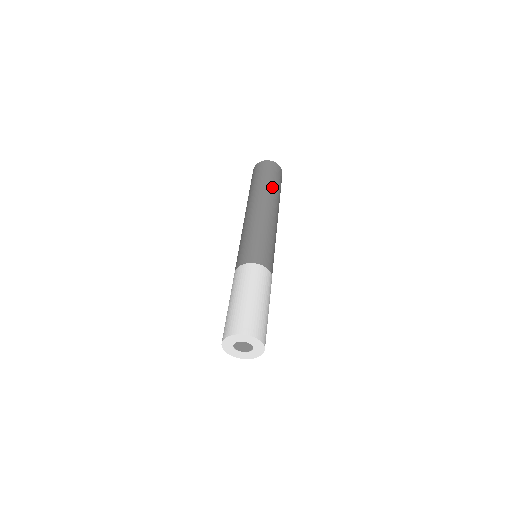
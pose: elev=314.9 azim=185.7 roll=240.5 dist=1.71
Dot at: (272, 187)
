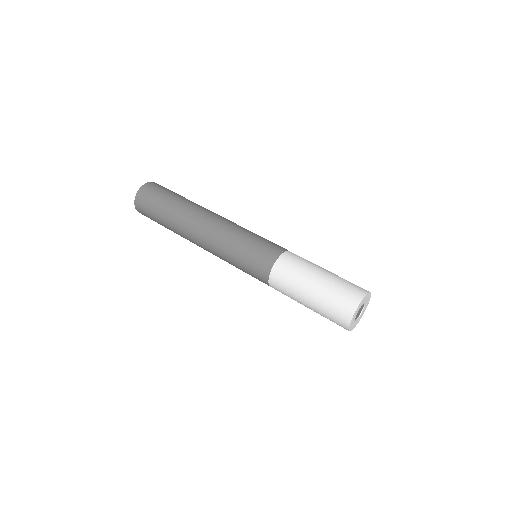
Dot at: occluded
